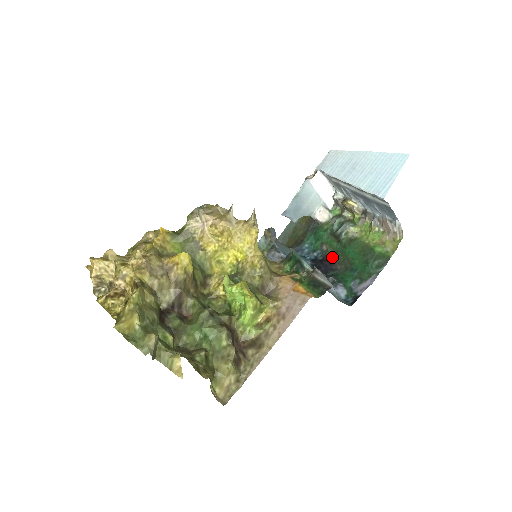
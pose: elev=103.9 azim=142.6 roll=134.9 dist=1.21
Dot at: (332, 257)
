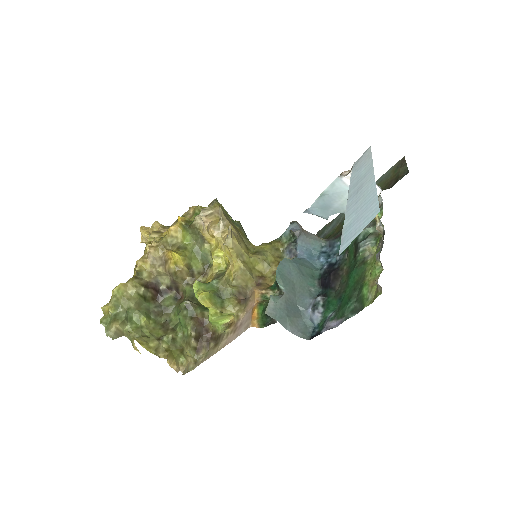
Dot at: (343, 271)
